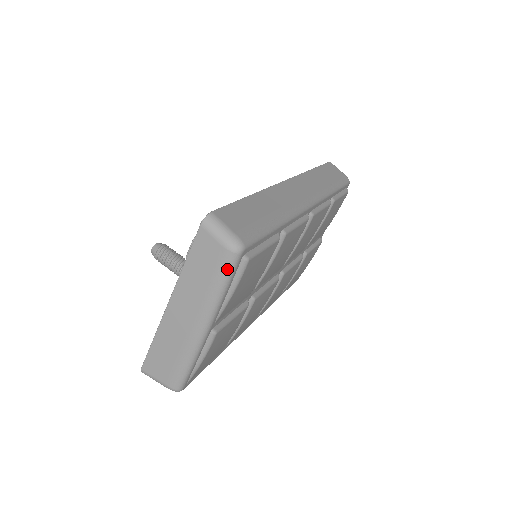
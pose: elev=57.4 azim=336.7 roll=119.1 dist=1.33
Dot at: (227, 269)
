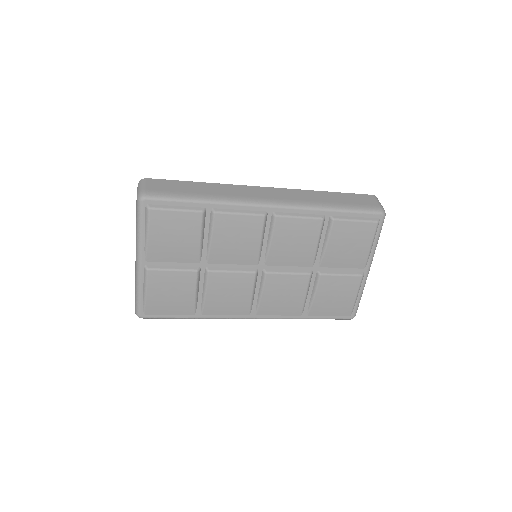
Dot at: (138, 213)
